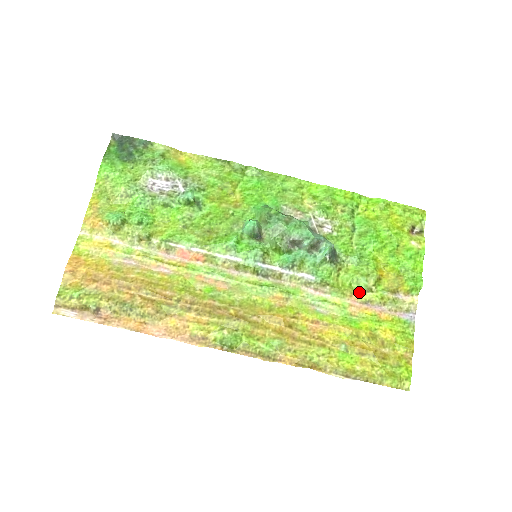
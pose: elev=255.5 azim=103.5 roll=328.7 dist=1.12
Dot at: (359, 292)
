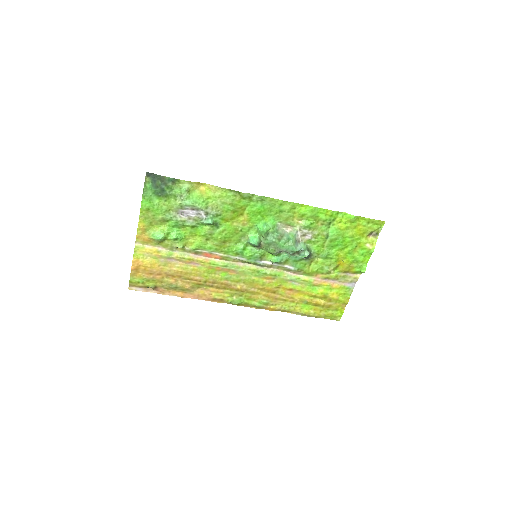
Dot at: (322, 274)
